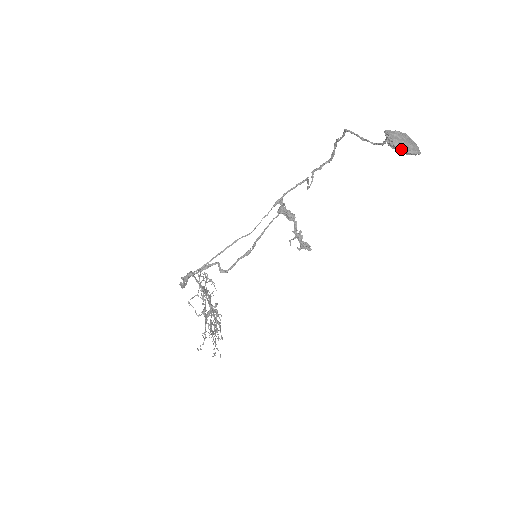
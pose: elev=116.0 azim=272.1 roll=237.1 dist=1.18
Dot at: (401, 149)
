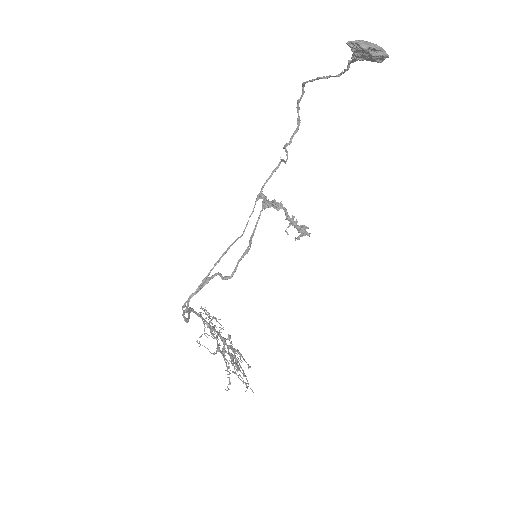
Dot at: (370, 52)
